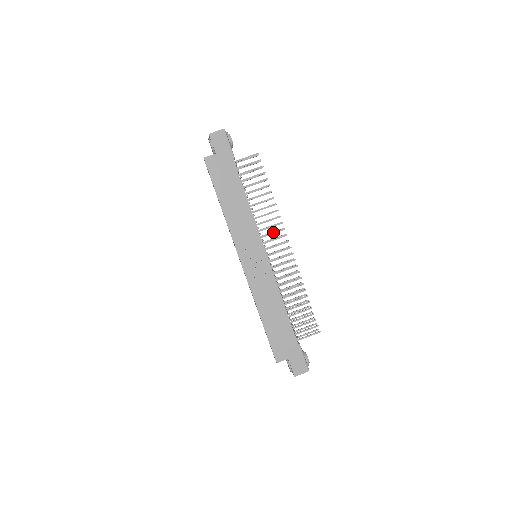
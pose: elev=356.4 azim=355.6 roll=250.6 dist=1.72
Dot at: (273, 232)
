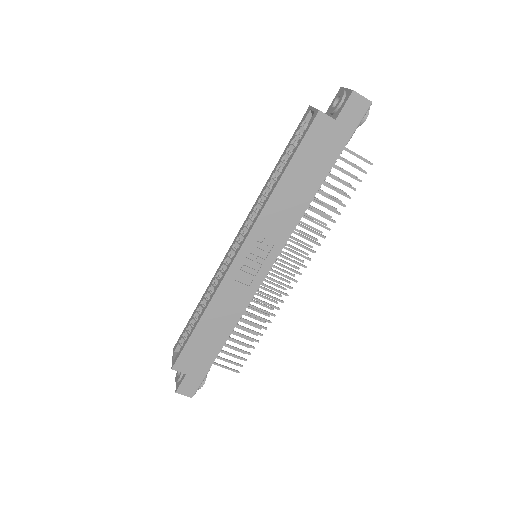
Dot at: (297, 252)
